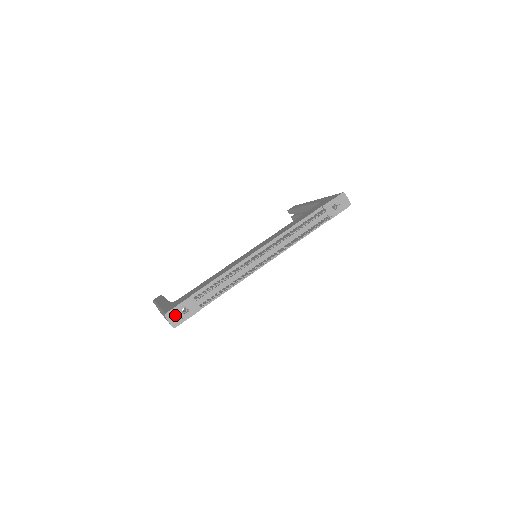
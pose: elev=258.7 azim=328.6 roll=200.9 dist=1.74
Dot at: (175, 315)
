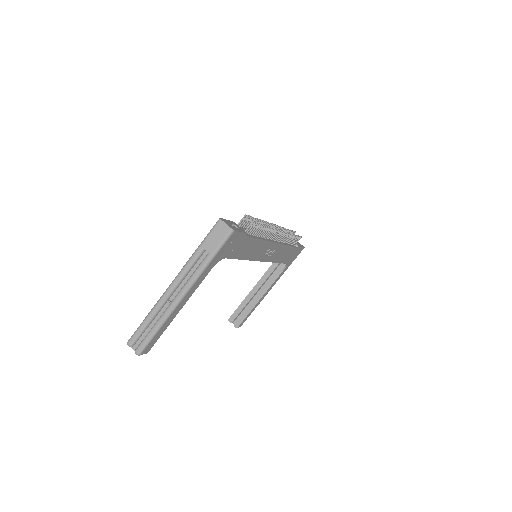
Dot at: (229, 224)
